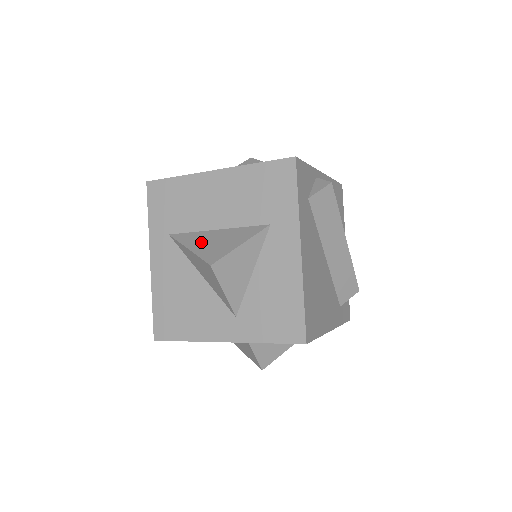
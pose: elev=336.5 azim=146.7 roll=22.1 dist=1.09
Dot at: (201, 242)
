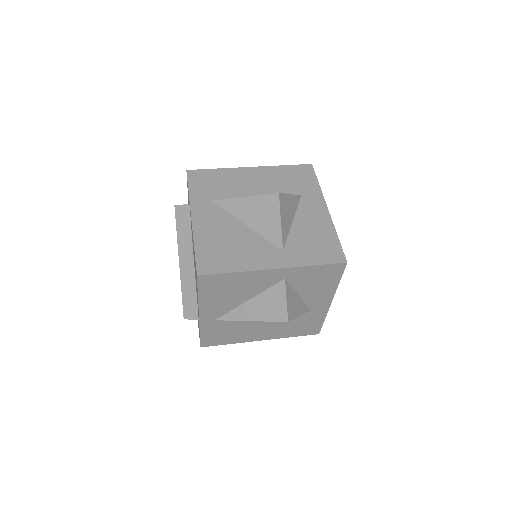
Dot at: occluded
